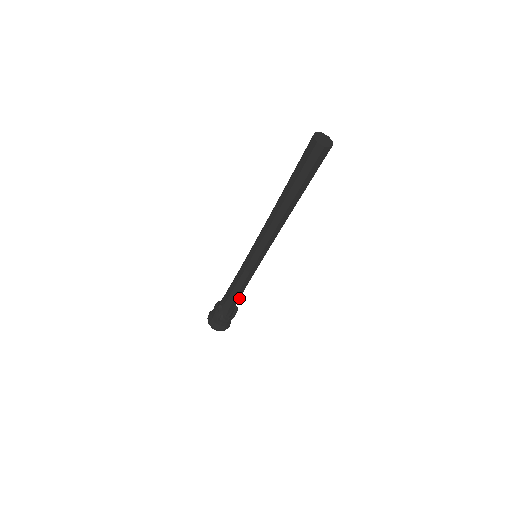
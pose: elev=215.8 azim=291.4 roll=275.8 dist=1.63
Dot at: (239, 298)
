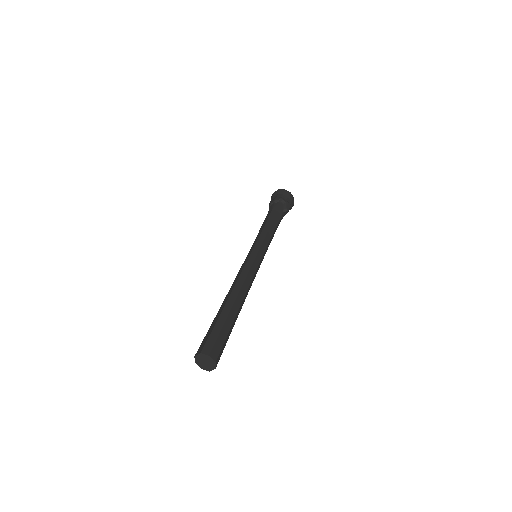
Dot at: occluded
